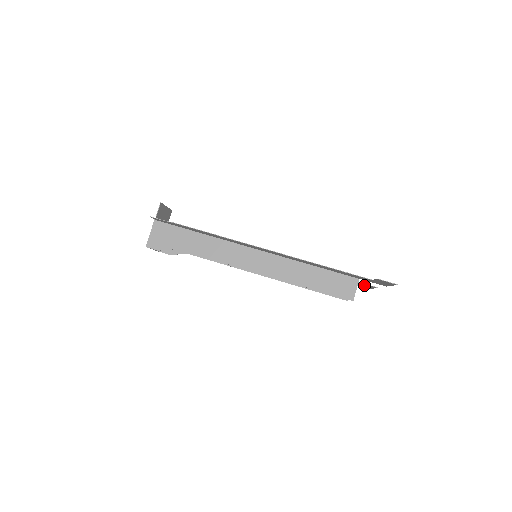
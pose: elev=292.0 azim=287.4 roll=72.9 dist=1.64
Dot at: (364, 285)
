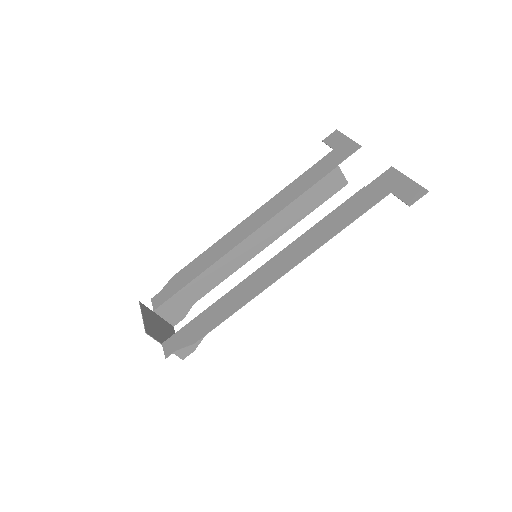
Dot at: (340, 147)
